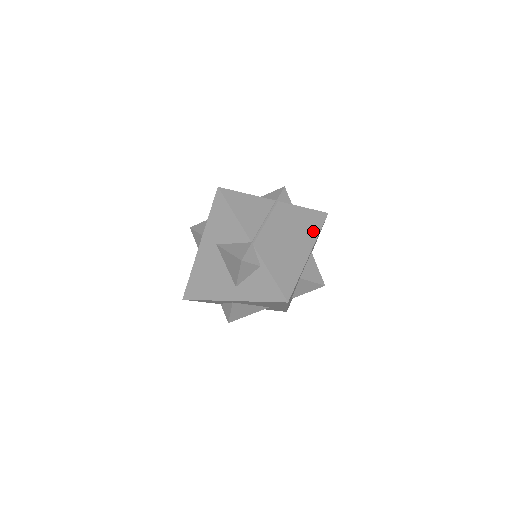
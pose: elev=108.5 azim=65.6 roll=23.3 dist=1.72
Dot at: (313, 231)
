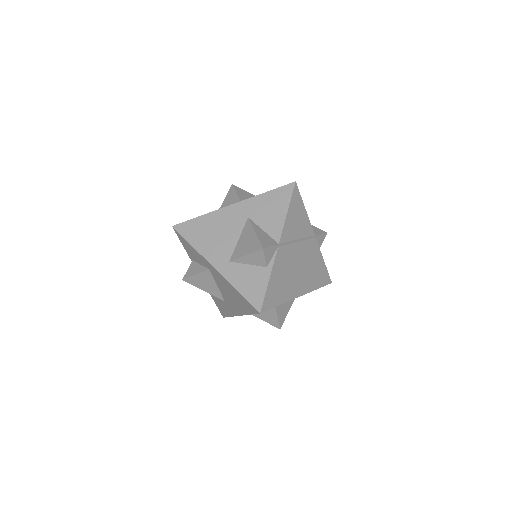
Dot at: (315, 283)
